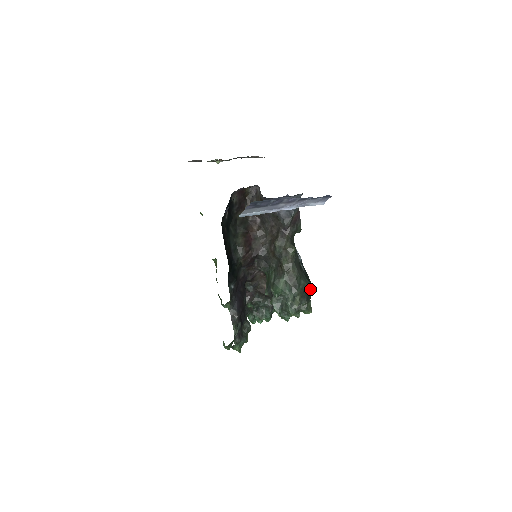
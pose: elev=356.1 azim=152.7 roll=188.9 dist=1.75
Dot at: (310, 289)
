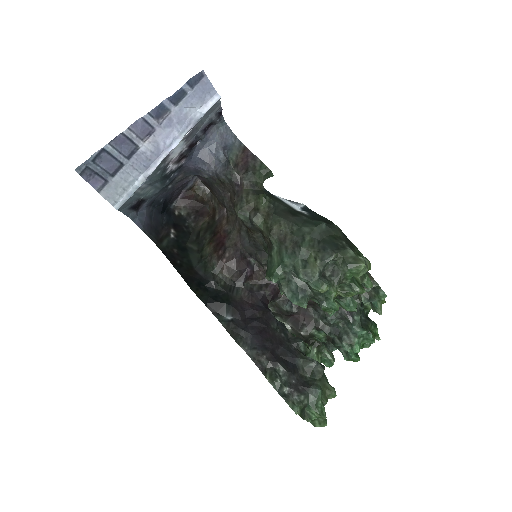
Dot at: (335, 232)
